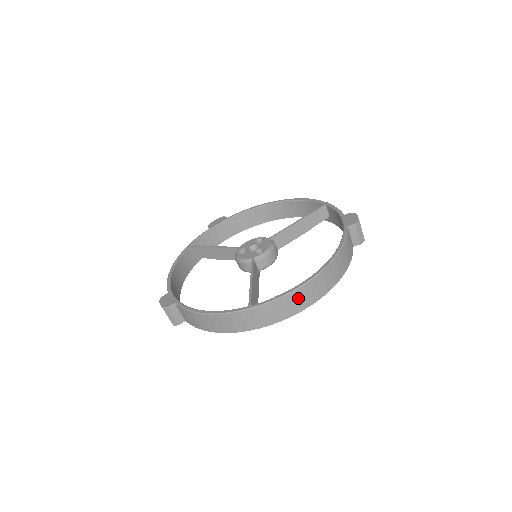
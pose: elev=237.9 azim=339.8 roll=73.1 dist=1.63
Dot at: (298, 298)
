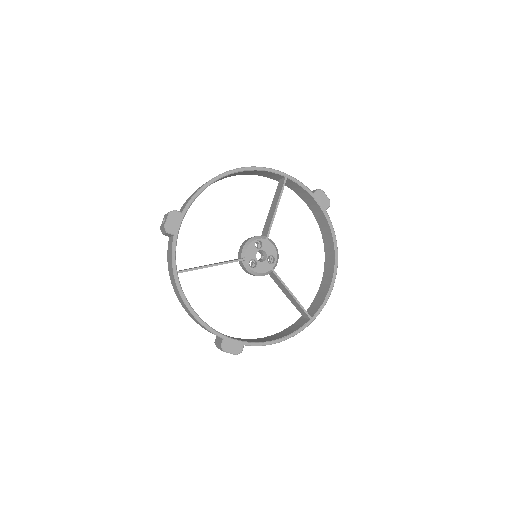
Dot at: occluded
